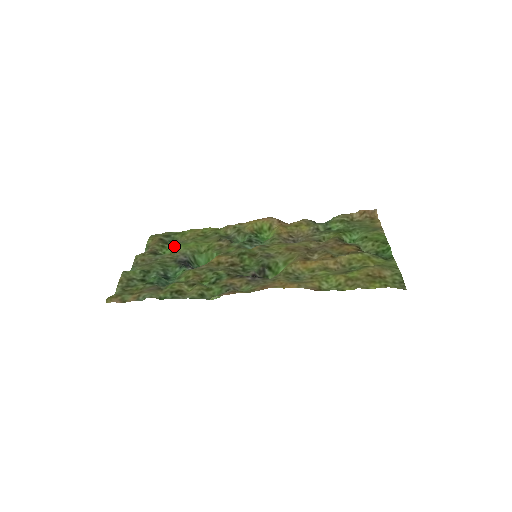
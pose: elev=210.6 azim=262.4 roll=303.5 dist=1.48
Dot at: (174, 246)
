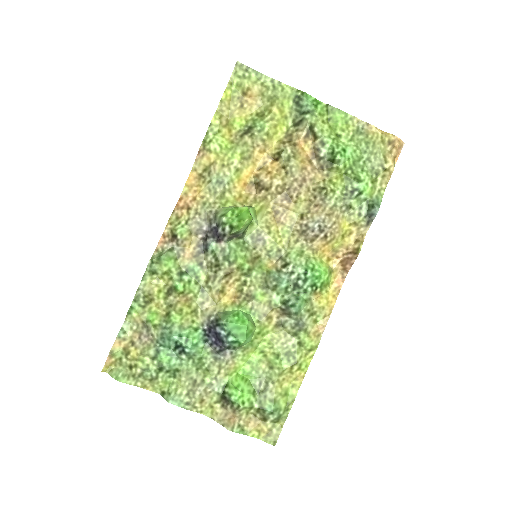
Dot at: (250, 385)
